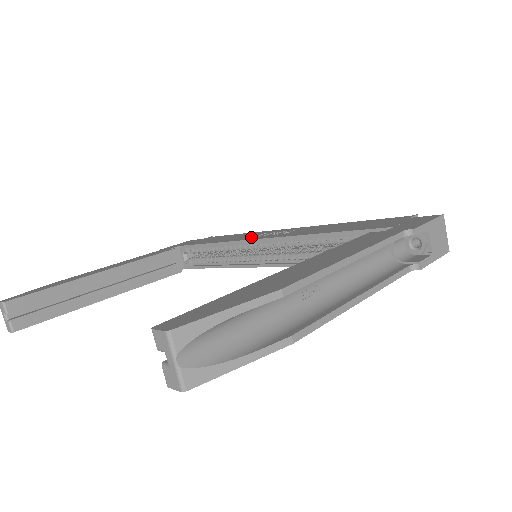
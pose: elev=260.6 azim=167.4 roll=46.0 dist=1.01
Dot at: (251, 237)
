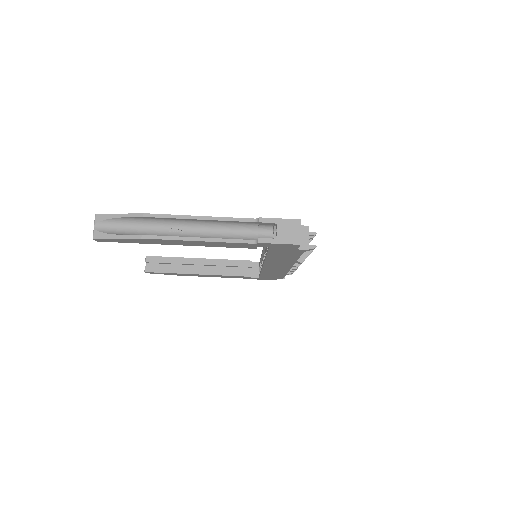
Dot at: occluded
